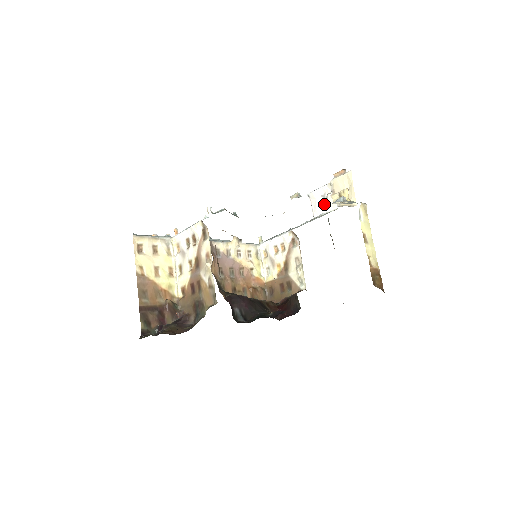
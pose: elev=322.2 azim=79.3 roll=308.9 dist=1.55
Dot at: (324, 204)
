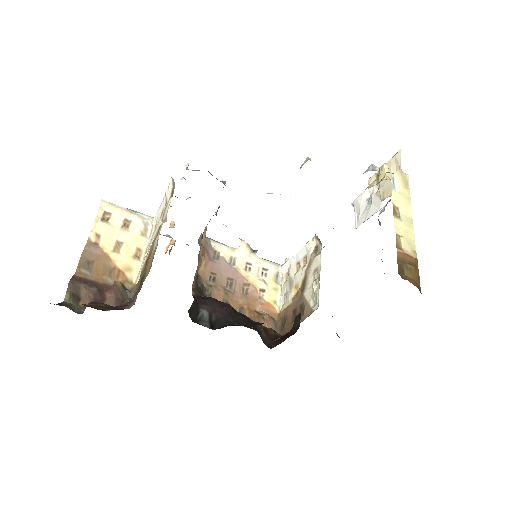
Dot at: (368, 208)
